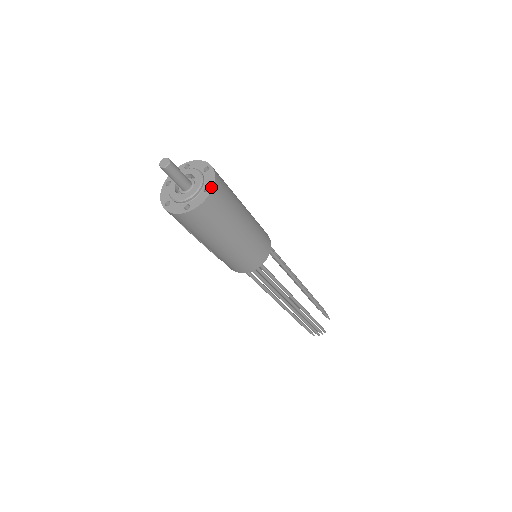
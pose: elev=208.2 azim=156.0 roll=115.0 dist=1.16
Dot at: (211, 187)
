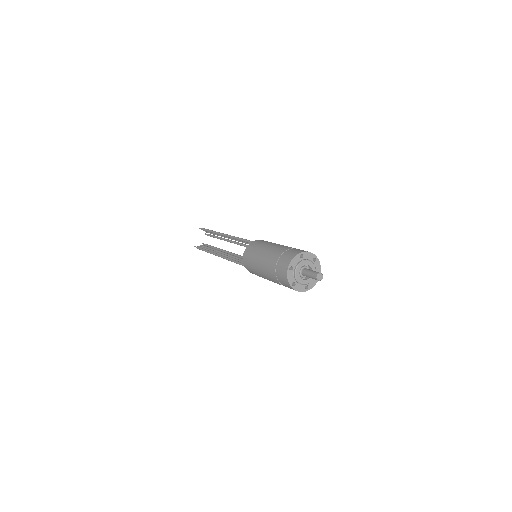
Dot at: occluded
